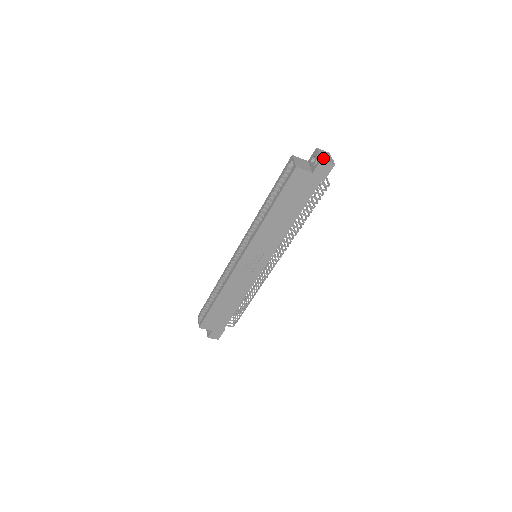
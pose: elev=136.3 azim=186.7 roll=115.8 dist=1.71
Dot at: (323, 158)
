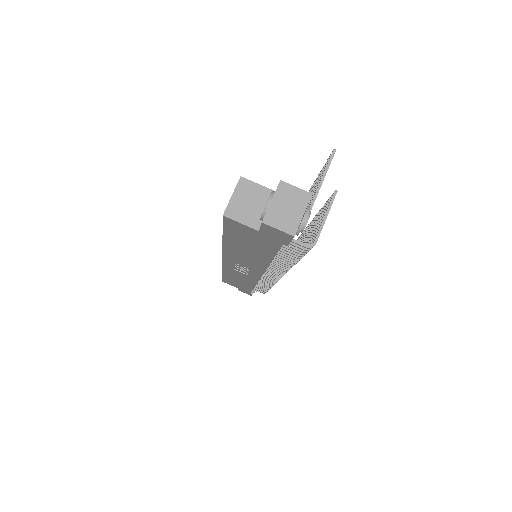
Dot at: (271, 217)
